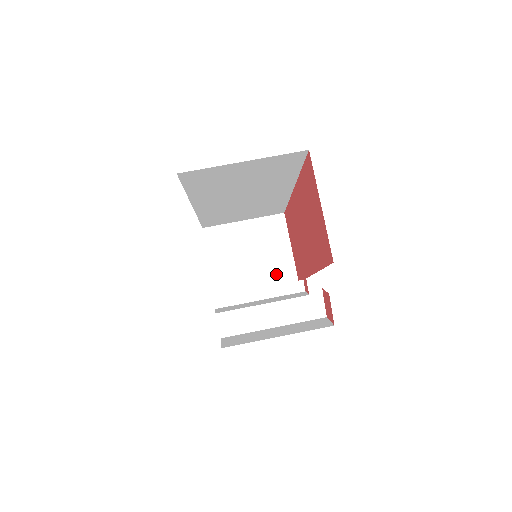
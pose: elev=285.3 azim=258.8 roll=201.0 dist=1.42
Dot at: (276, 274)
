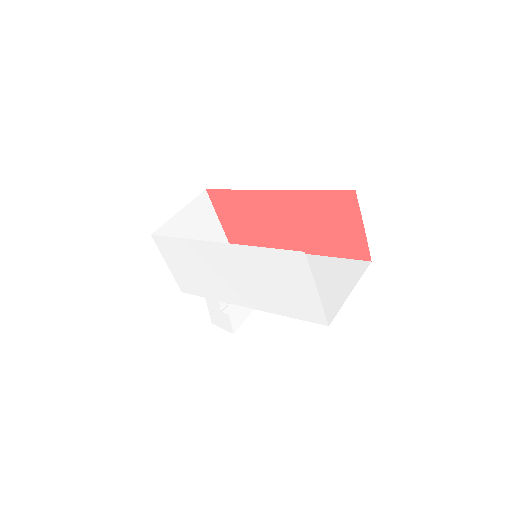
Dot at: occluded
